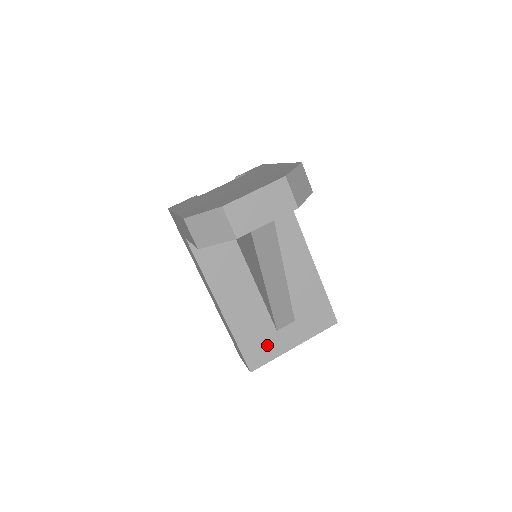
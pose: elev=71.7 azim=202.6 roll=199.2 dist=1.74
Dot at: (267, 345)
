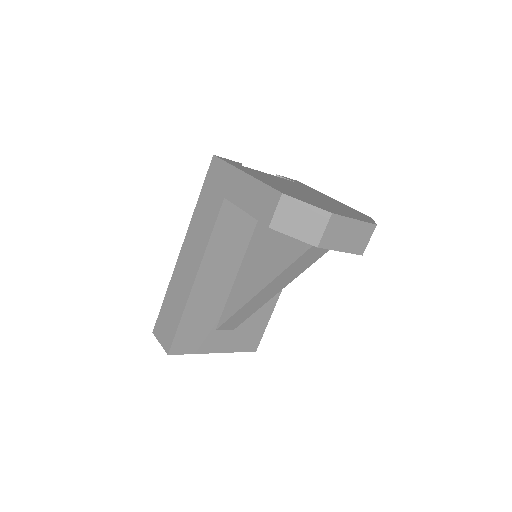
Dot at: (199, 338)
